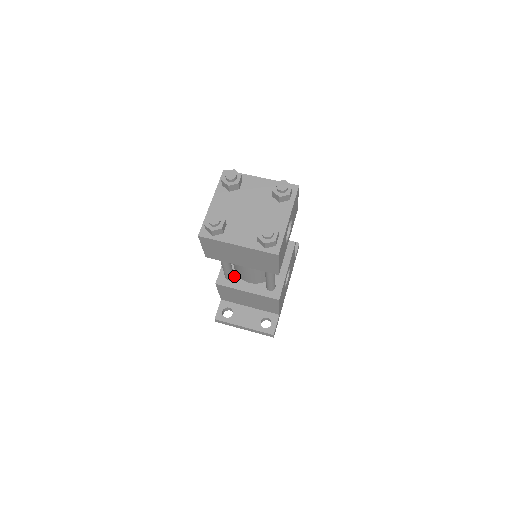
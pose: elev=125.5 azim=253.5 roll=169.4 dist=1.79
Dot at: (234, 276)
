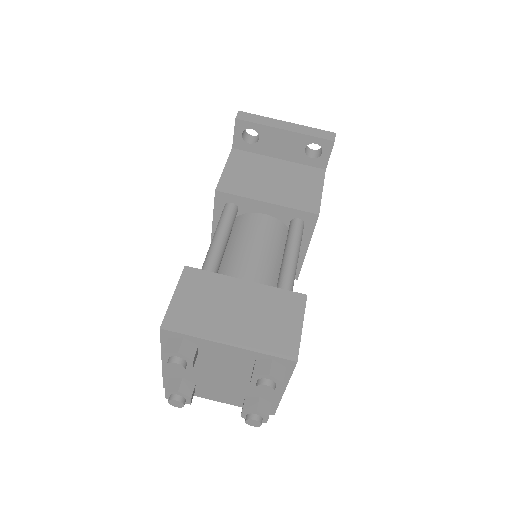
Dot at: occluded
